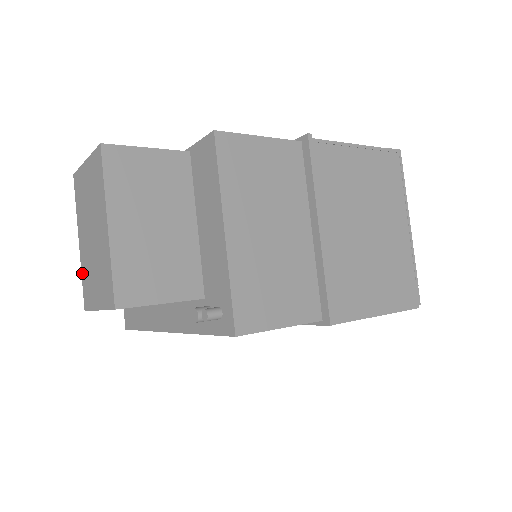
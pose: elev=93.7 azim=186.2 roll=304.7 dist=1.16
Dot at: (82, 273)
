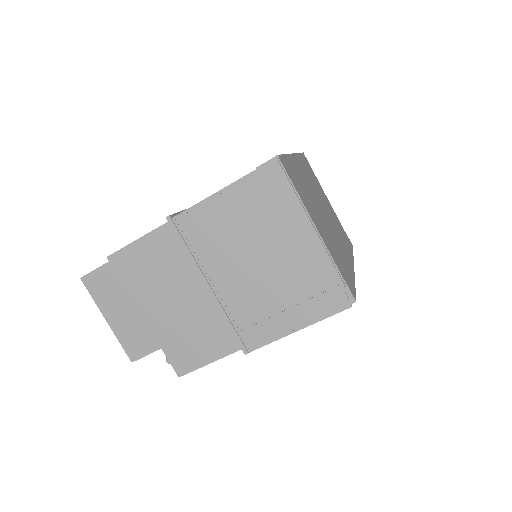
Dot at: occluded
